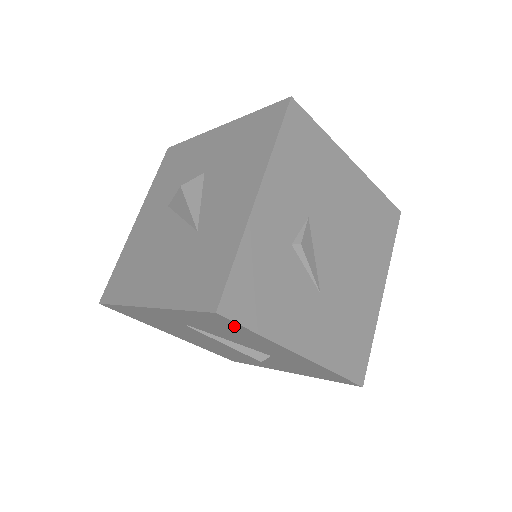
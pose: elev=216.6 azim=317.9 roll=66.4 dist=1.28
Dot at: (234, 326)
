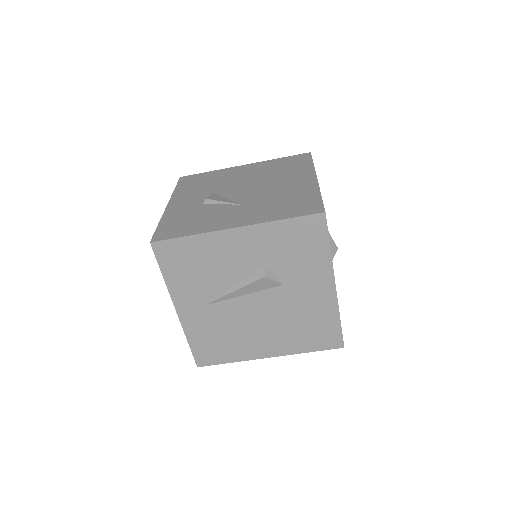
Dot at: (178, 247)
